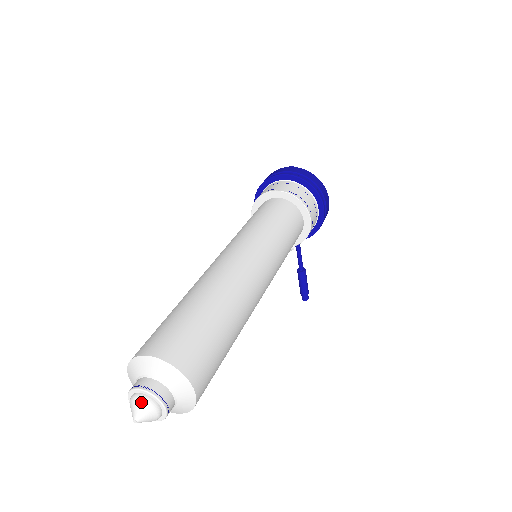
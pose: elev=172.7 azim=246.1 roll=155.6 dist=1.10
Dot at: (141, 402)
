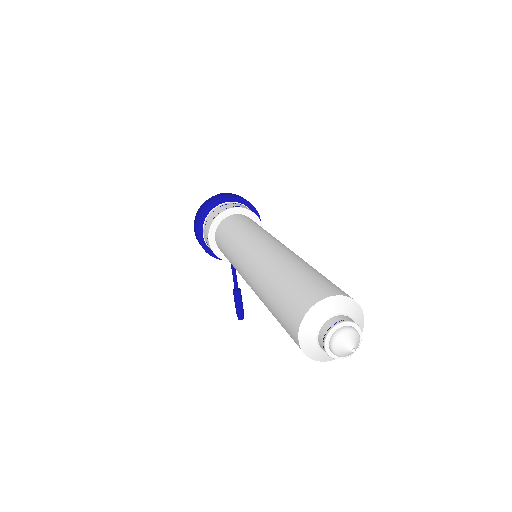
Dot at: (350, 332)
